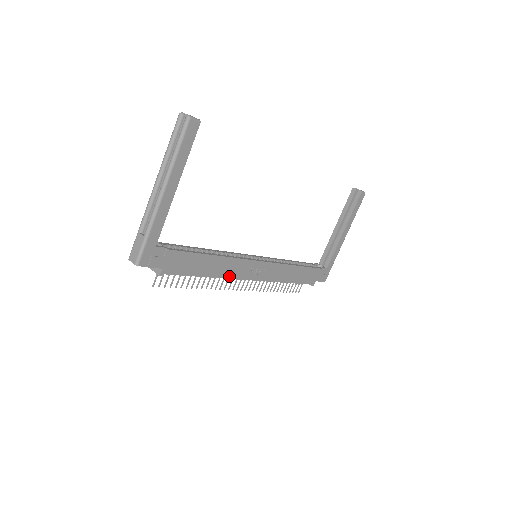
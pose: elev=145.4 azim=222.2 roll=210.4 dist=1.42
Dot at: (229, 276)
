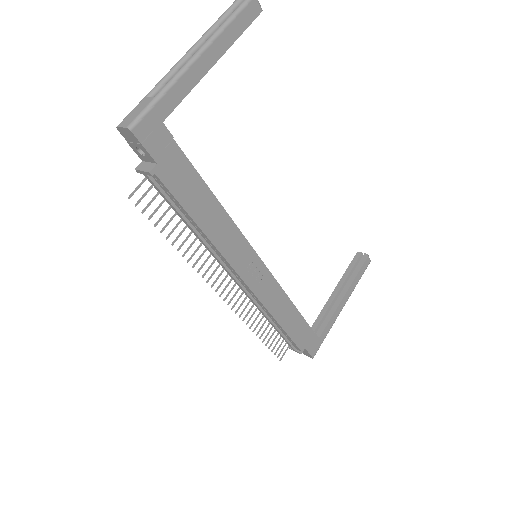
Dot at: (224, 252)
